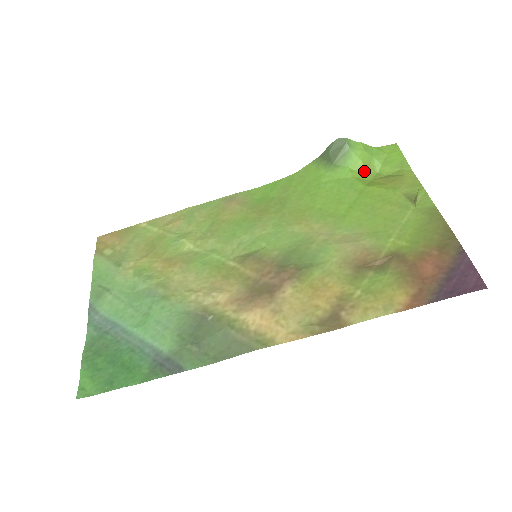
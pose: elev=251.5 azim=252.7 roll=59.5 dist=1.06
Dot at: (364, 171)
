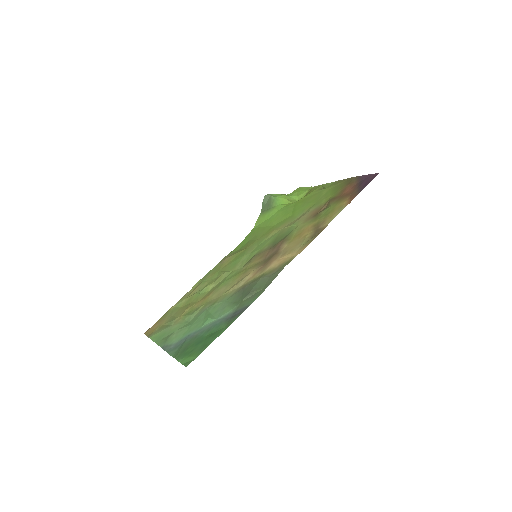
Dot at: (290, 202)
